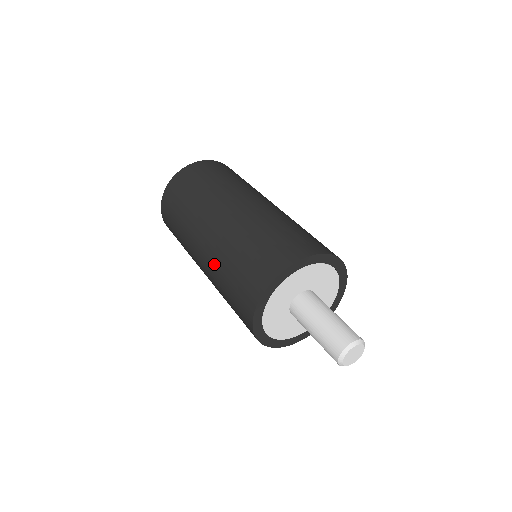
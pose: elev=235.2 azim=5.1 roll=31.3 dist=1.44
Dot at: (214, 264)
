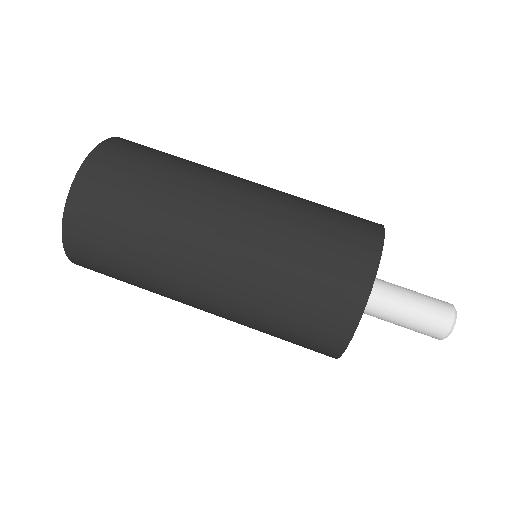
Dot at: occluded
